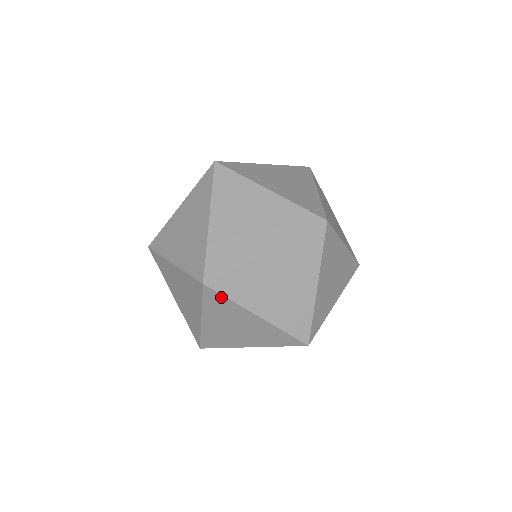
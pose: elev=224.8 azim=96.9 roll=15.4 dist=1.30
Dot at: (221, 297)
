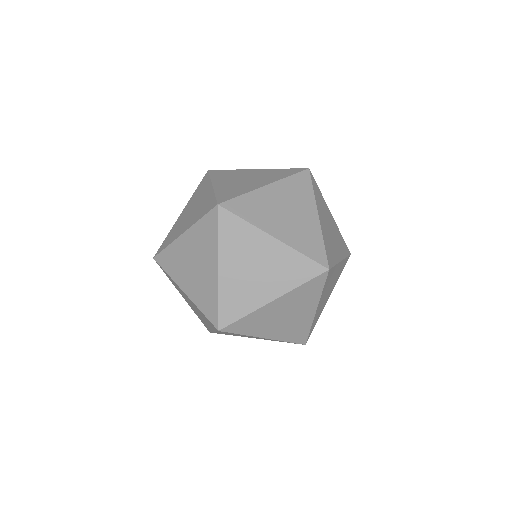
Dot at: (234, 333)
